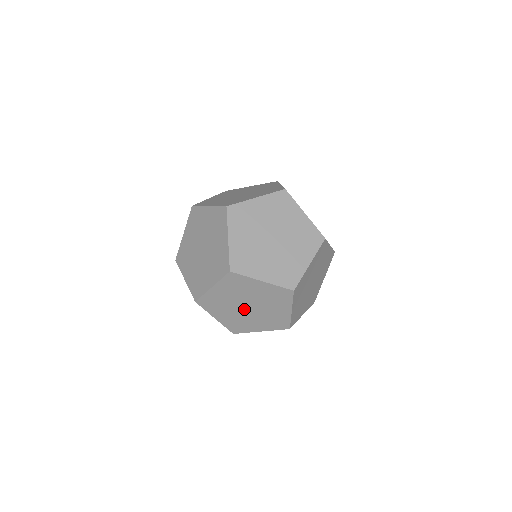
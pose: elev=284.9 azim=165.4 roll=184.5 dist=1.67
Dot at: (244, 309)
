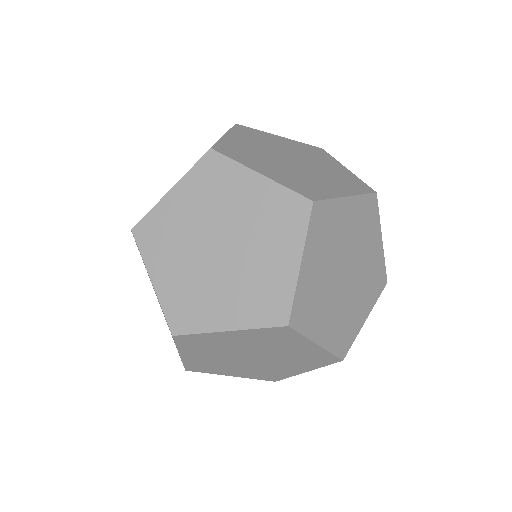
Dot at: (342, 284)
